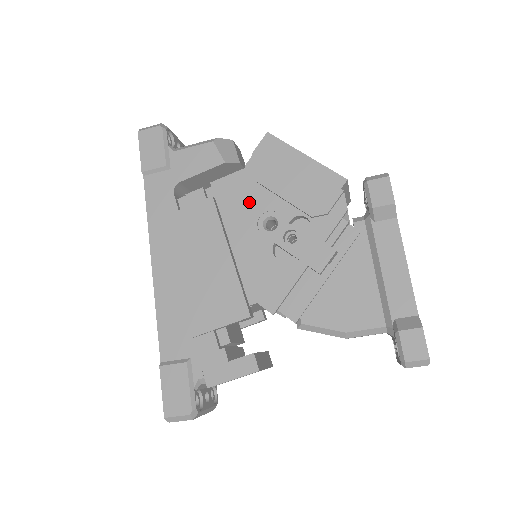
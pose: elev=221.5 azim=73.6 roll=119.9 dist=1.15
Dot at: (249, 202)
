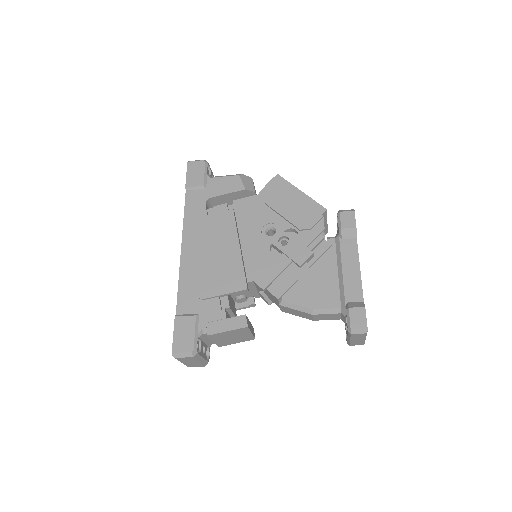
Dot at: (258, 216)
